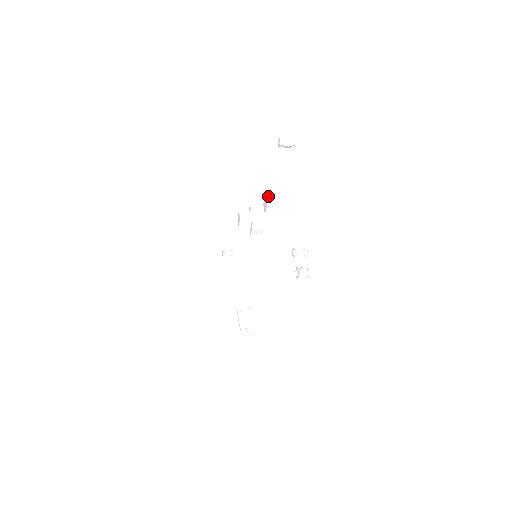
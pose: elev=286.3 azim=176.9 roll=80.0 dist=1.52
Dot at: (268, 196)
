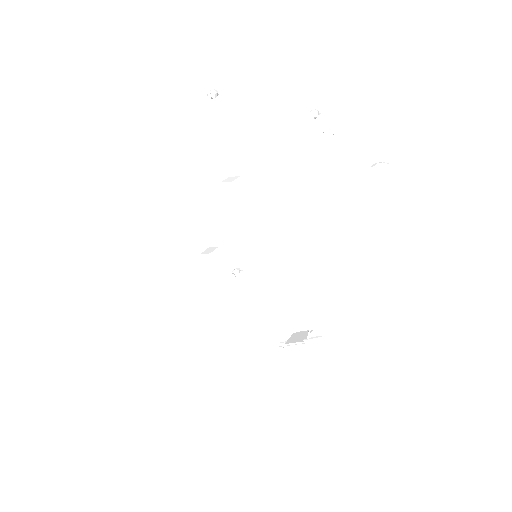
Dot at: (224, 181)
